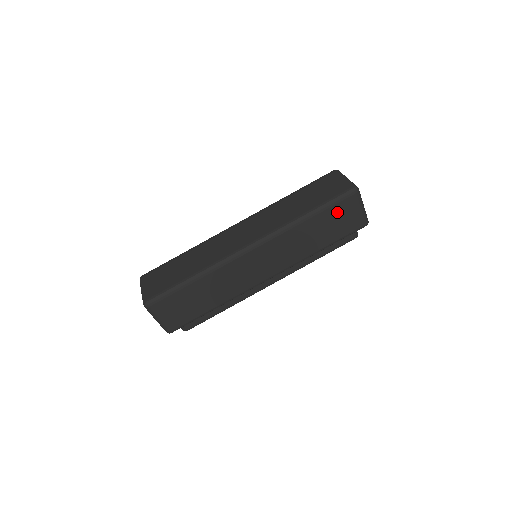
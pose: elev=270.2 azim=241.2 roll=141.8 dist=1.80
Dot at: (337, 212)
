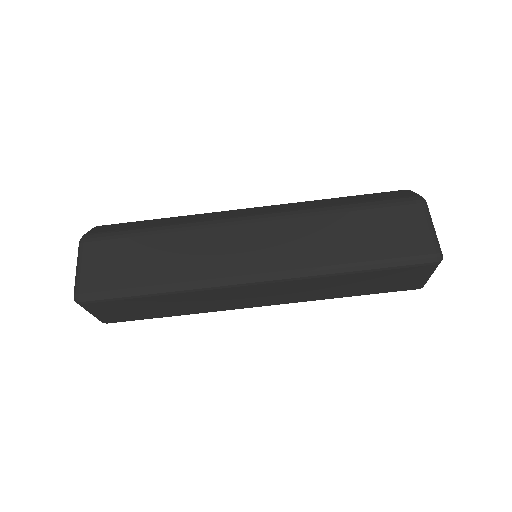
Dot at: (395, 274)
